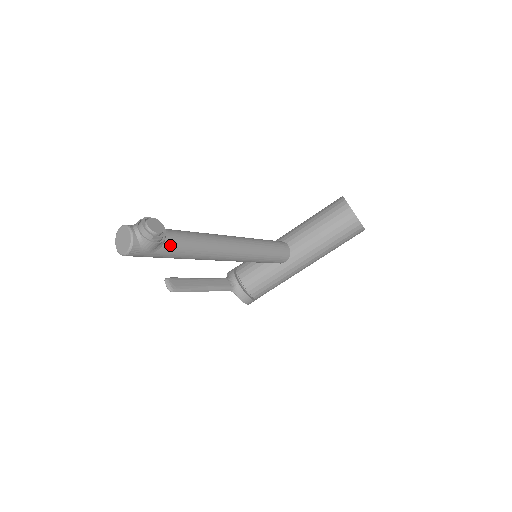
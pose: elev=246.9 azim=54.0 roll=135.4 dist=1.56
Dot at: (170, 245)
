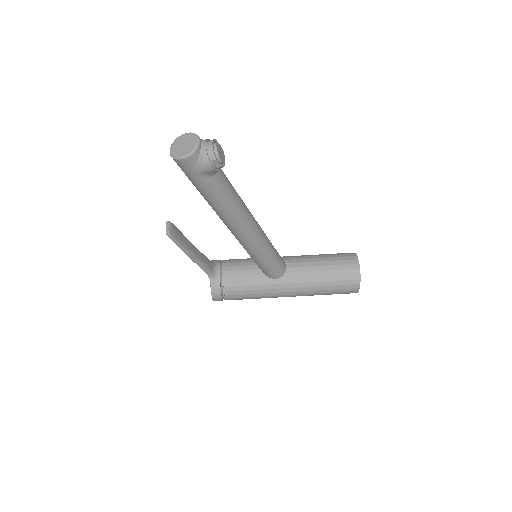
Dot at: (217, 181)
